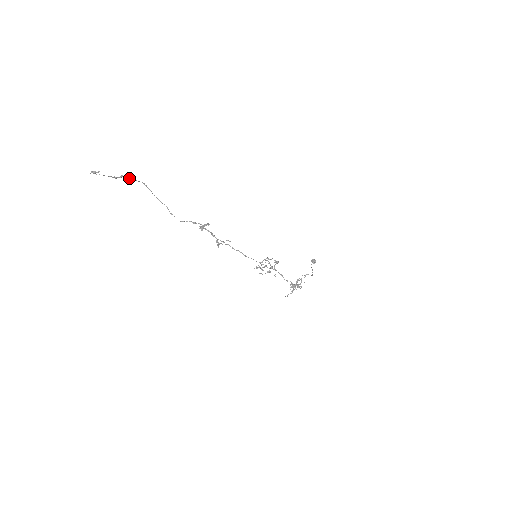
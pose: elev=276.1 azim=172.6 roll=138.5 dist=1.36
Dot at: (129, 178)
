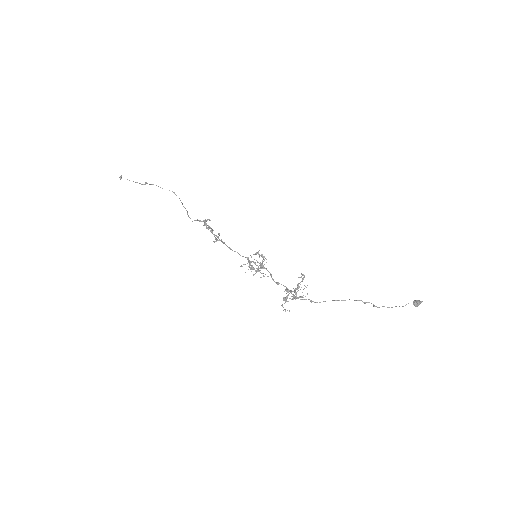
Dot at: (160, 187)
